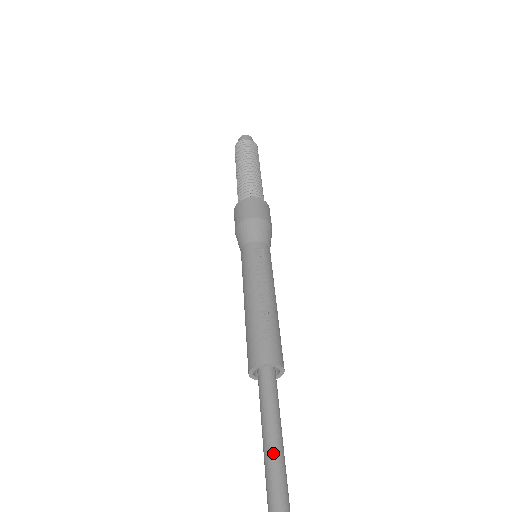
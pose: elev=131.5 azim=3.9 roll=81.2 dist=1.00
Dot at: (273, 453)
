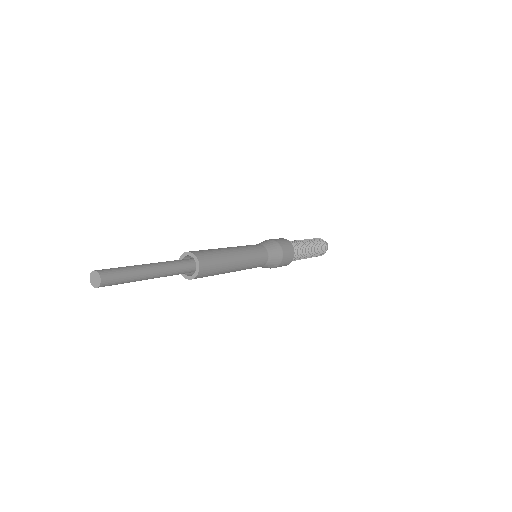
Dot at: occluded
